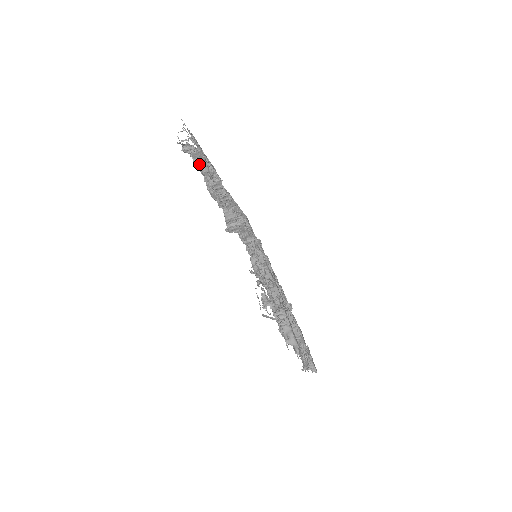
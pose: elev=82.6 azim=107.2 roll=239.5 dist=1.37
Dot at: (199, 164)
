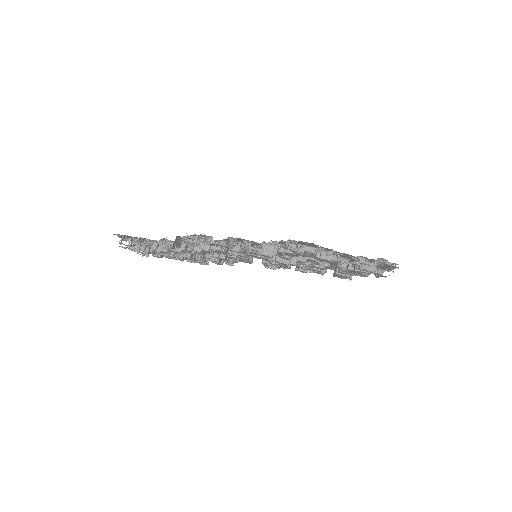
Dot at: (178, 248)
